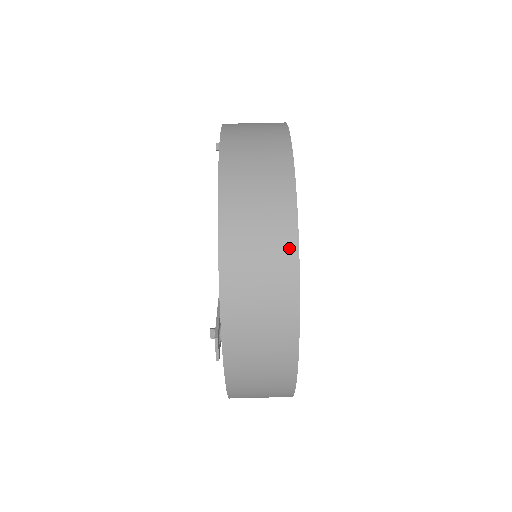
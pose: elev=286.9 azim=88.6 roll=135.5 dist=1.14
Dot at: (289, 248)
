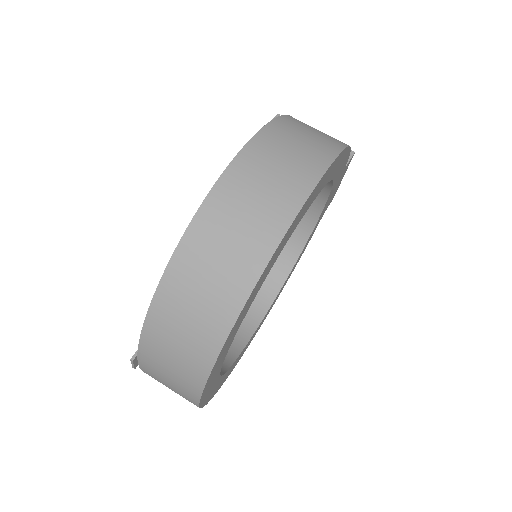
Dot at: (212, 346)
